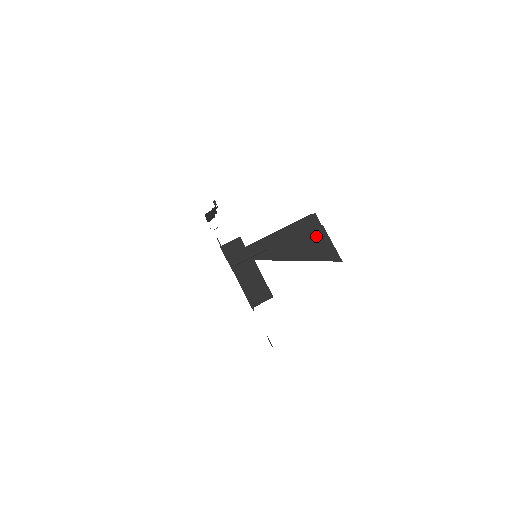
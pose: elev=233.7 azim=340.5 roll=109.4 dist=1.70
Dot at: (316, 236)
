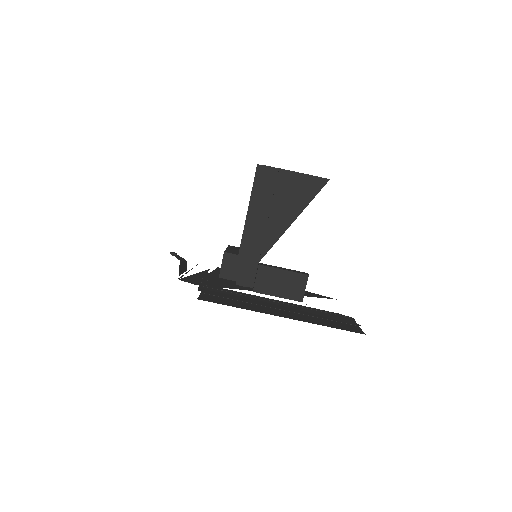
Dot at: (284, 184)
